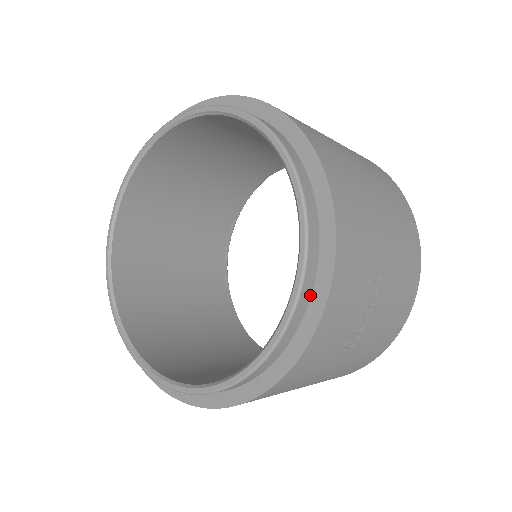
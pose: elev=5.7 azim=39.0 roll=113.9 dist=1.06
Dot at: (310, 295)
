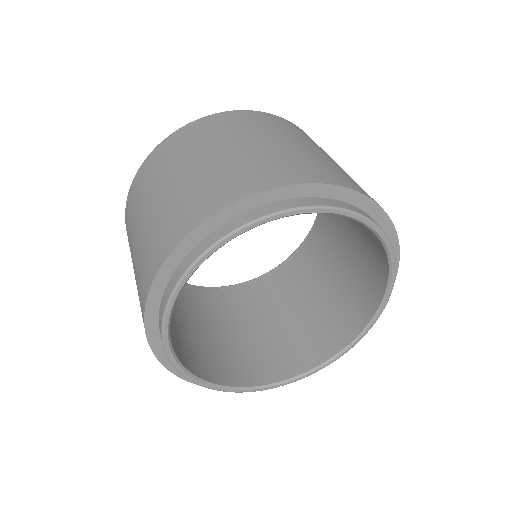
Dot at: occluded
